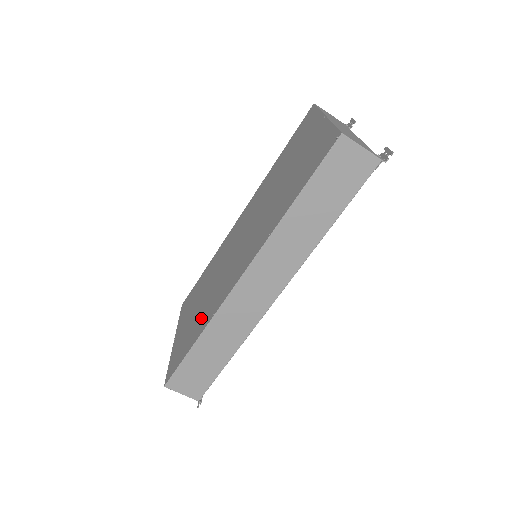
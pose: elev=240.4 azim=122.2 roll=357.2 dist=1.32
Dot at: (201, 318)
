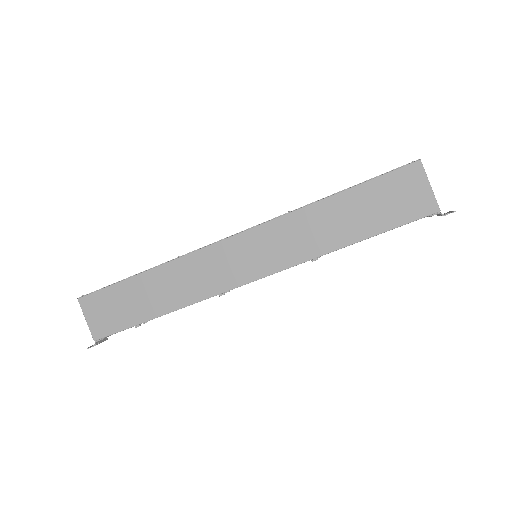
Dot at: occluded
